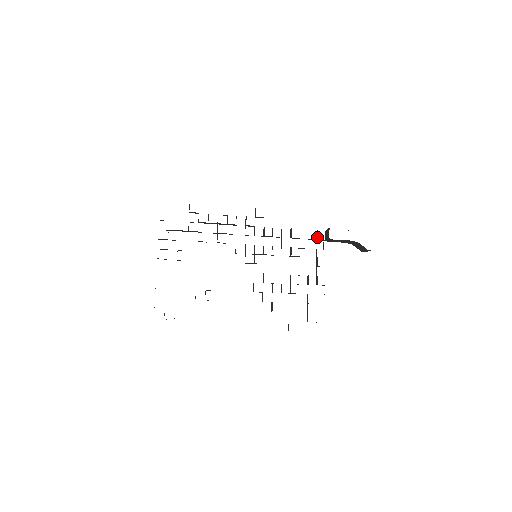
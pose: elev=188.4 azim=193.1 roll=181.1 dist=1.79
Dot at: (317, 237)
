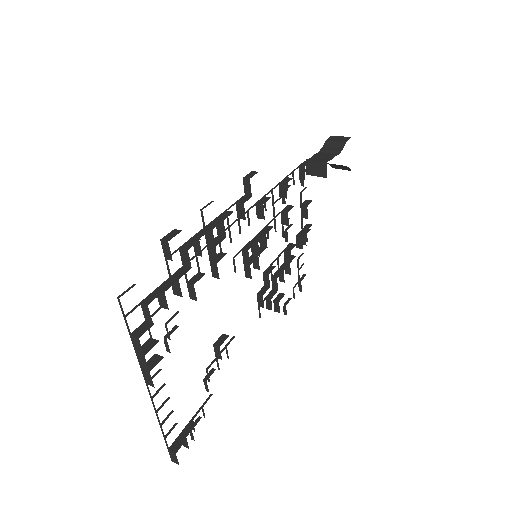
Dot at: (304, 177)
